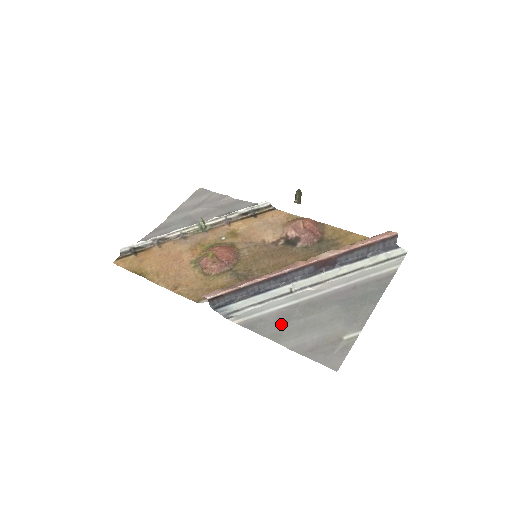
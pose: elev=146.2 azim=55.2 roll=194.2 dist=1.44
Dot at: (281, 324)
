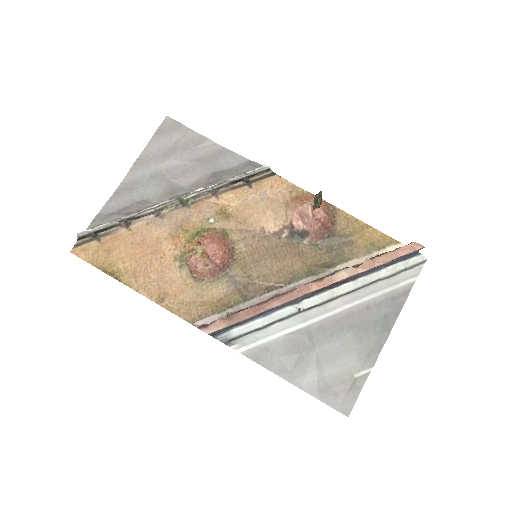
Dot at: (290, 357)
